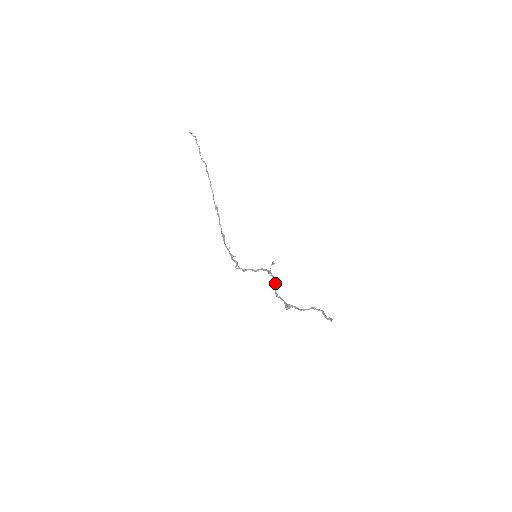
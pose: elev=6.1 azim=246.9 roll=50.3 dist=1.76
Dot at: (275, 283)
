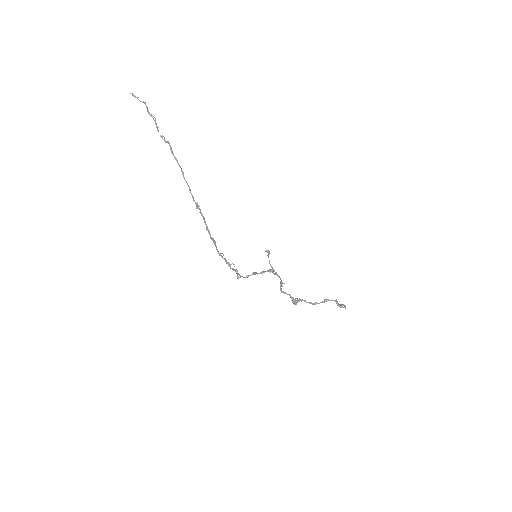
Dot at: (282, 282)
